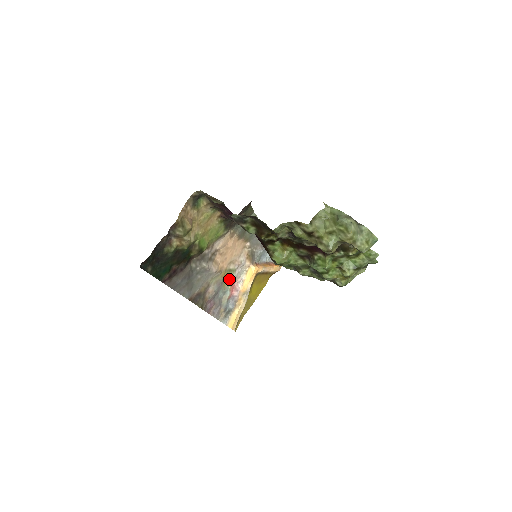
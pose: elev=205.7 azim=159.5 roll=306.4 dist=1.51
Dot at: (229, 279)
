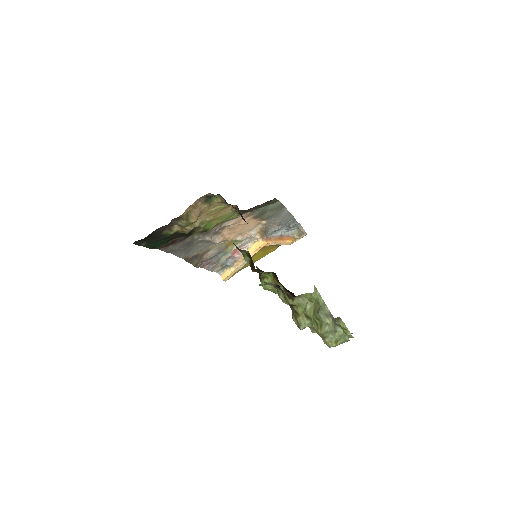
Dot at: (233, 245)
